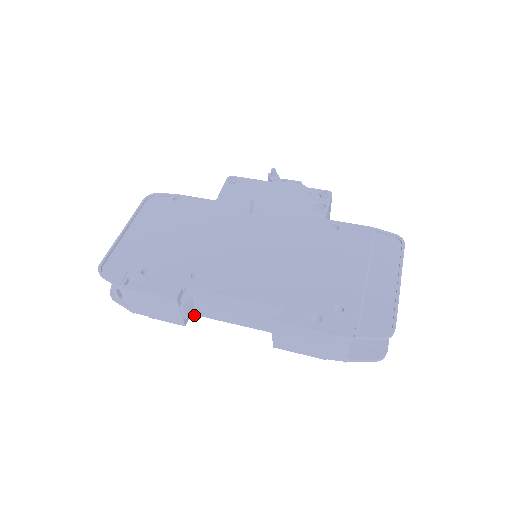
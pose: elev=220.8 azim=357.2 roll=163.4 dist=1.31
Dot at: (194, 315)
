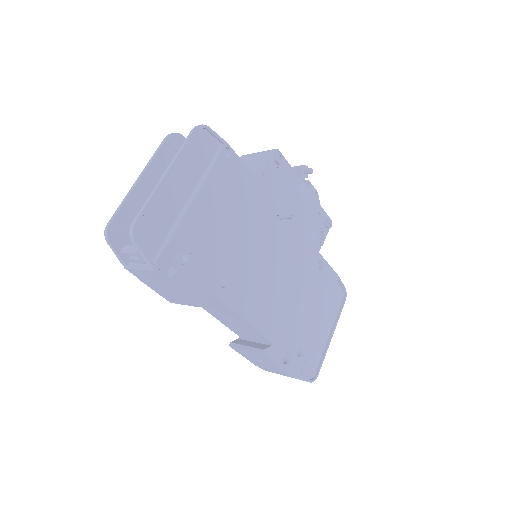
Dot at: occluded
